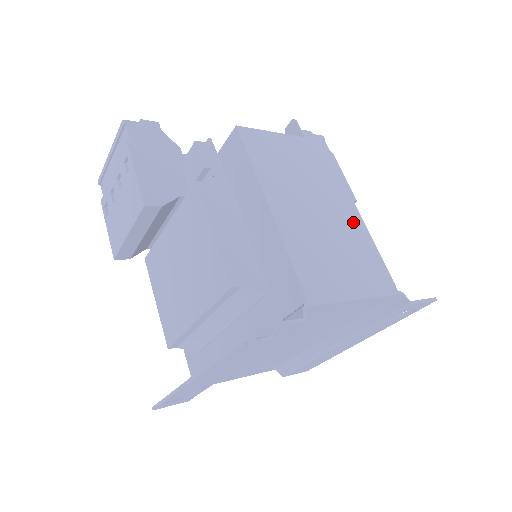
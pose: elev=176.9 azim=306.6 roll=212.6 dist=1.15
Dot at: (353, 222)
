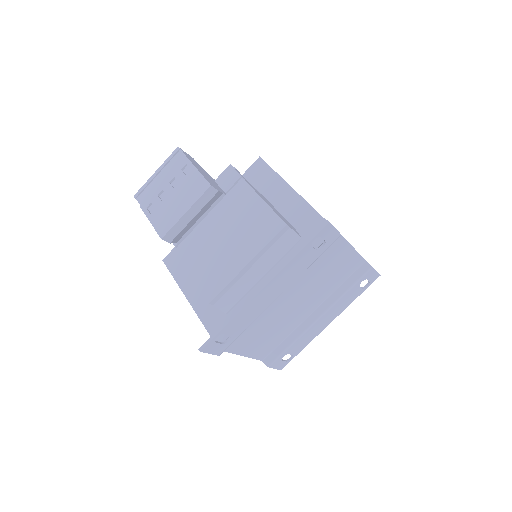
Dot at: occluded
